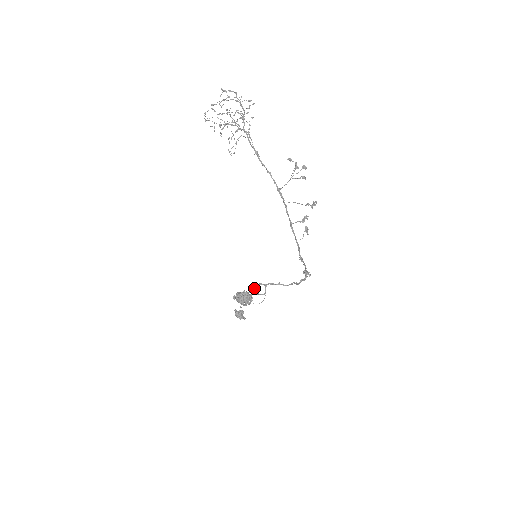
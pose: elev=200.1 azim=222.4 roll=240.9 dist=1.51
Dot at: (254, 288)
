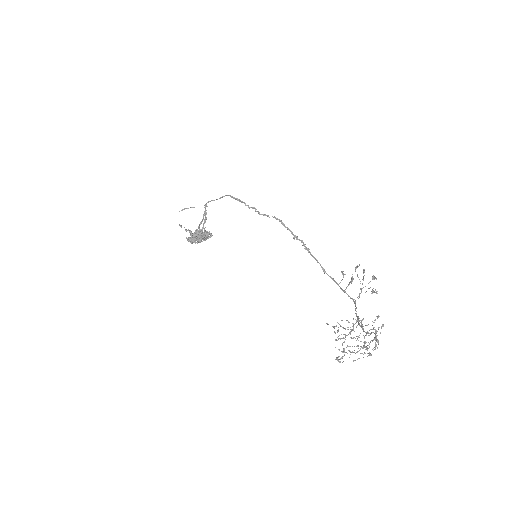
Dot at: occluded
